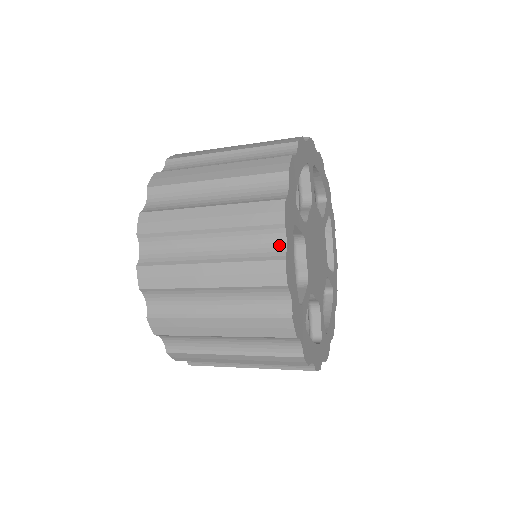
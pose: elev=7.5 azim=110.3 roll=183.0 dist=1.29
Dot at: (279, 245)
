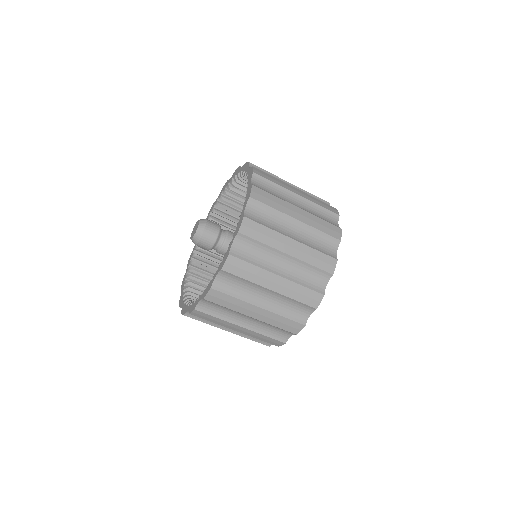
Dot at: occluded
